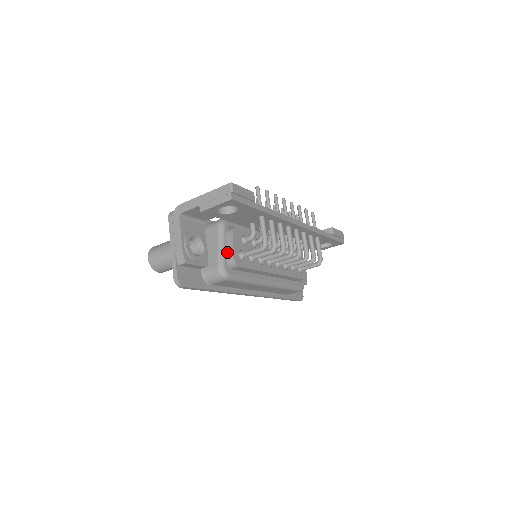
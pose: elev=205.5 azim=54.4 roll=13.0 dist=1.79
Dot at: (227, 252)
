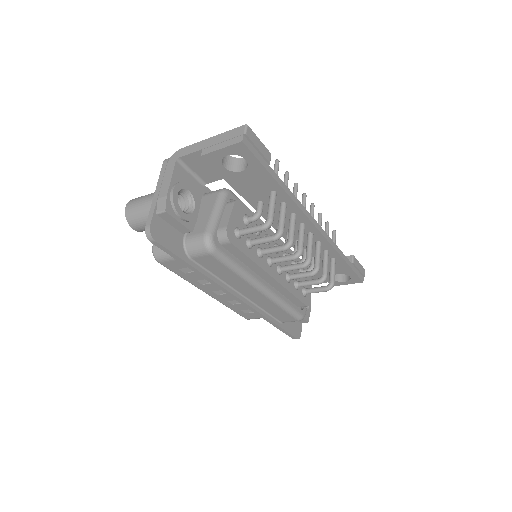
Dot at: (221, 222)
